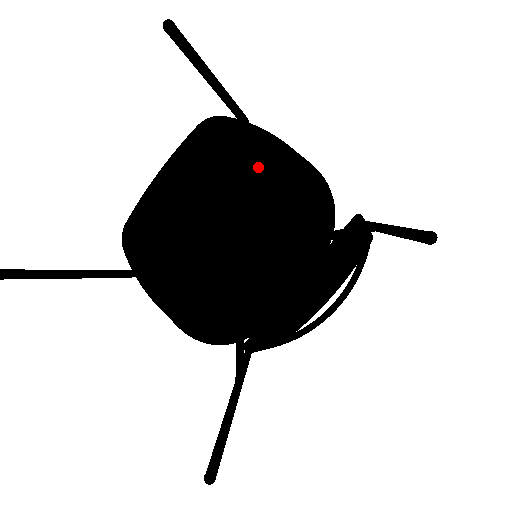
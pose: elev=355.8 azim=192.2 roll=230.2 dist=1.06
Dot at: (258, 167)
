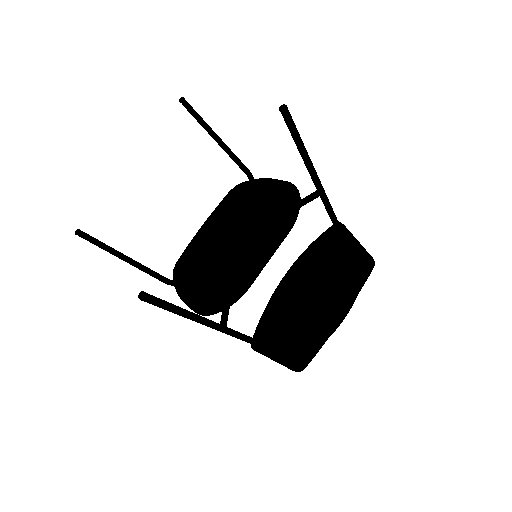
Dot at: (255, 194)
